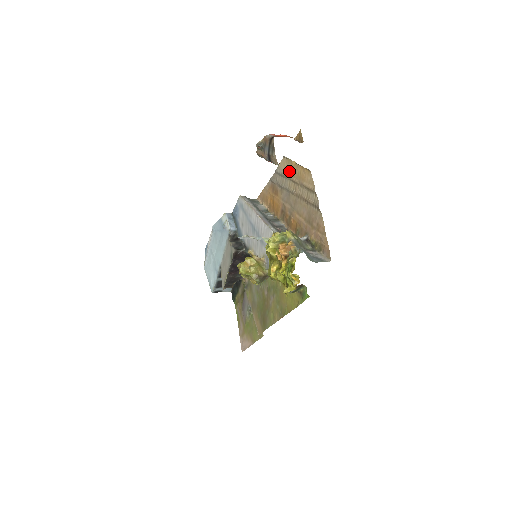
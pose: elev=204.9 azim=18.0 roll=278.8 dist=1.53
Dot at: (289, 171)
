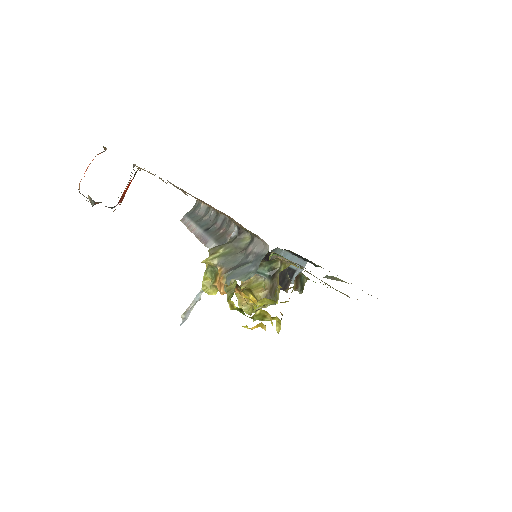
Dot at: occluded
